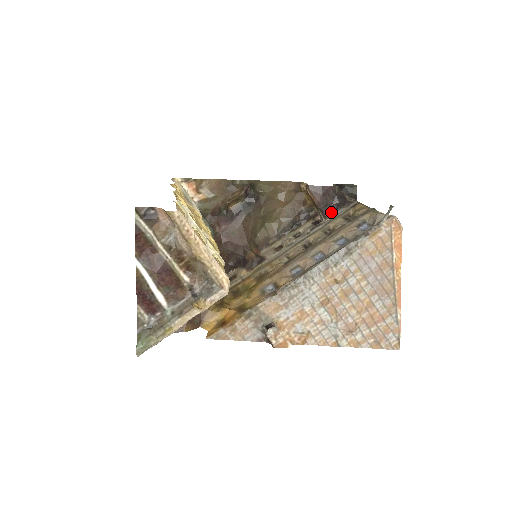
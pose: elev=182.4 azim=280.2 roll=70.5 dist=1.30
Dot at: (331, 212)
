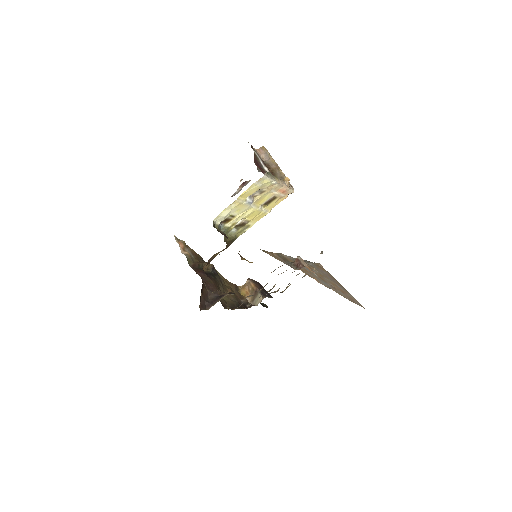
Dot at: (266, 296)
